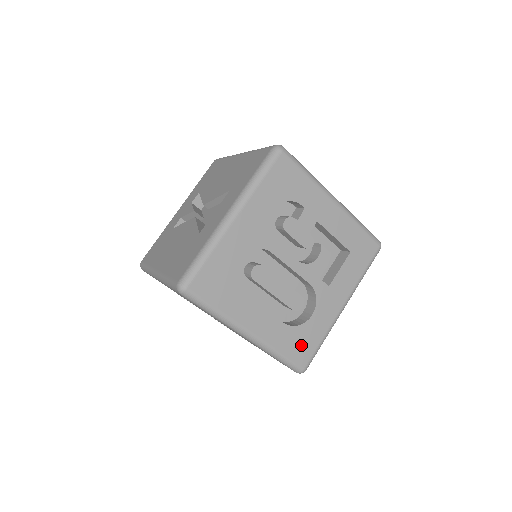
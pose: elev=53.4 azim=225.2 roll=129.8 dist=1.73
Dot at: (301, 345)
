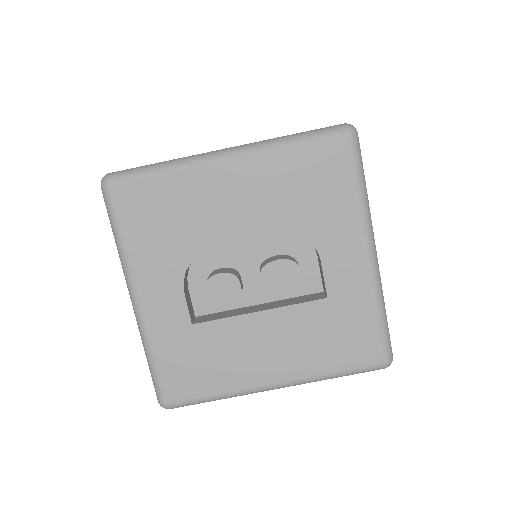
Dot at: occluded
